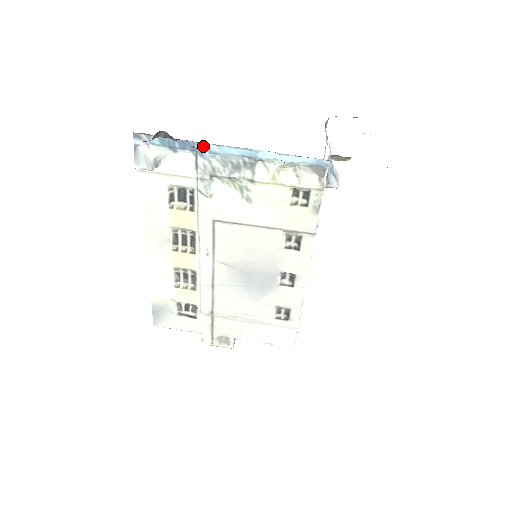
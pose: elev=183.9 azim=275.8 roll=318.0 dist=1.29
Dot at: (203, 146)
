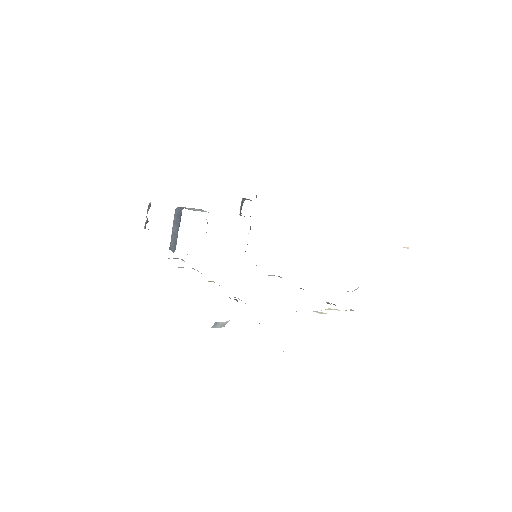
Dot at: occluded
